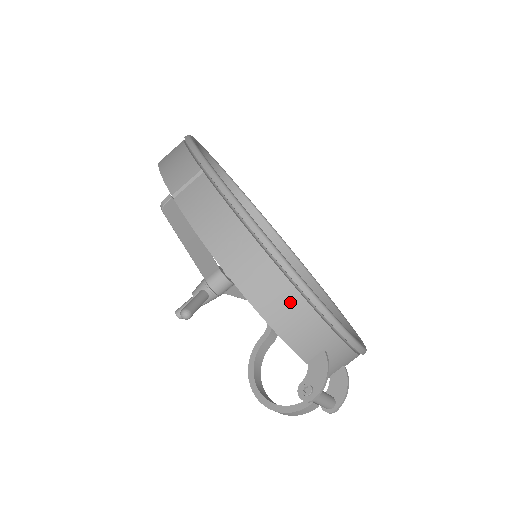
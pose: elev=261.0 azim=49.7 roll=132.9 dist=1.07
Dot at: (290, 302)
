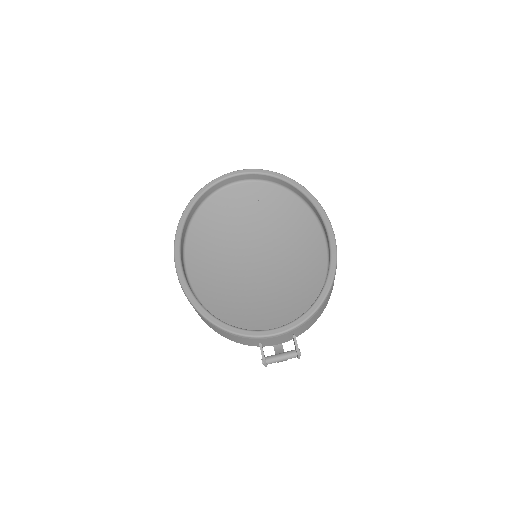
Dot at: (223, 332)
